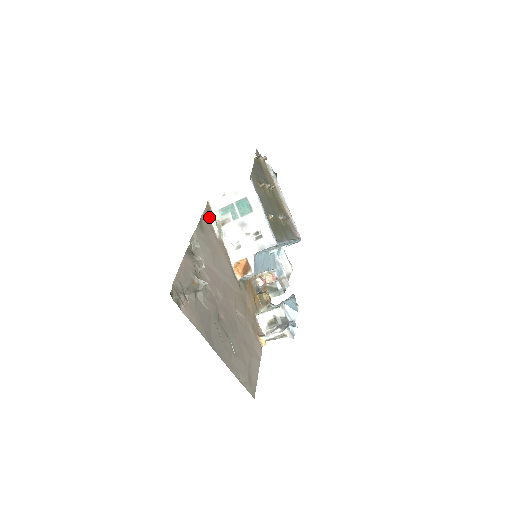
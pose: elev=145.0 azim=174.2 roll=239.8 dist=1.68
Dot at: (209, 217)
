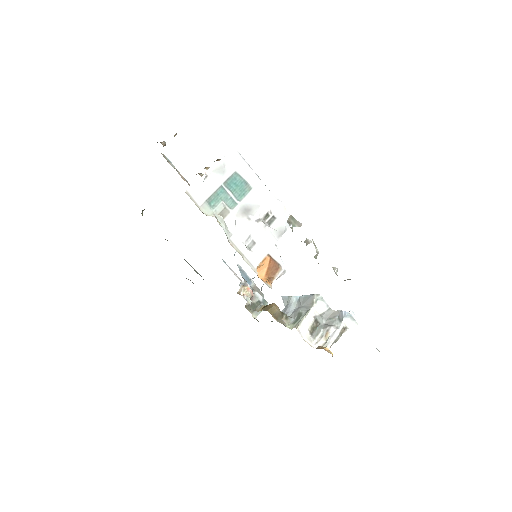
Dot at: occluded
